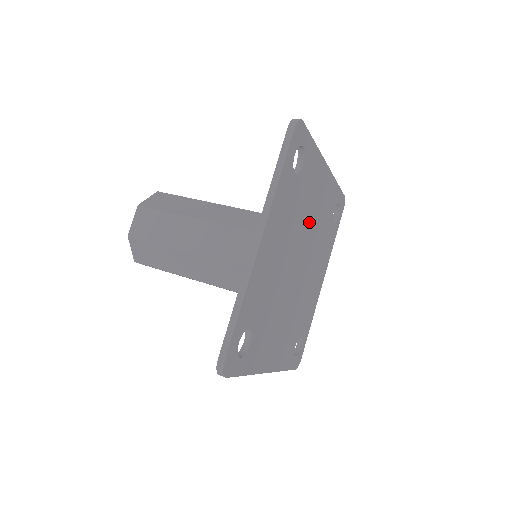
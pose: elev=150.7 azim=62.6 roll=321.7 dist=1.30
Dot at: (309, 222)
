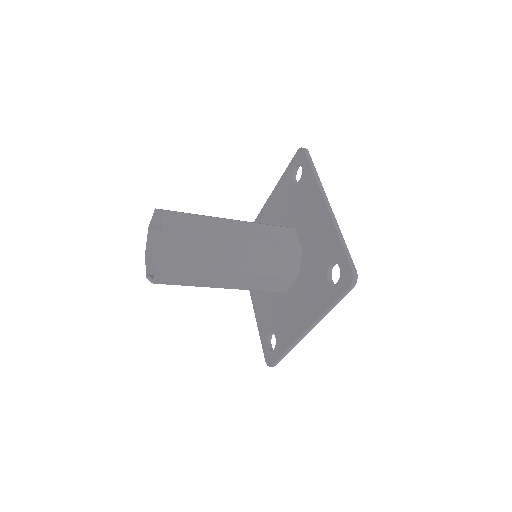
Dot at: occluded
